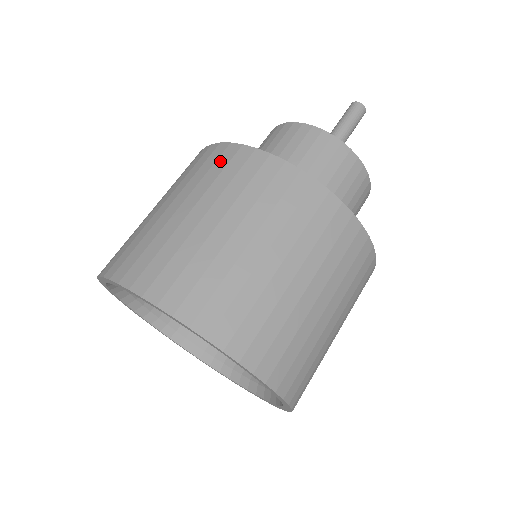
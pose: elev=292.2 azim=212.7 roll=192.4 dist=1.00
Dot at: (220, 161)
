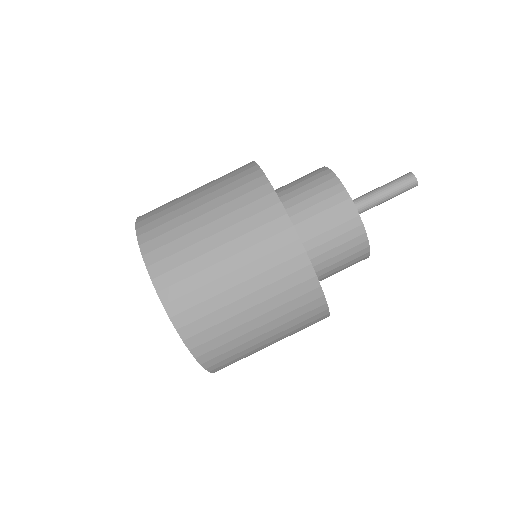
Dot at: (241, 174)
